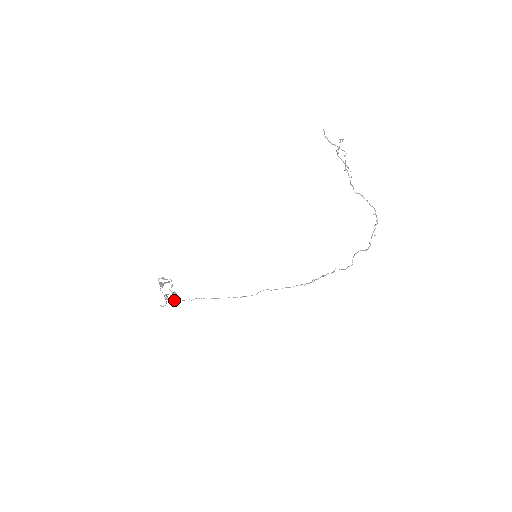
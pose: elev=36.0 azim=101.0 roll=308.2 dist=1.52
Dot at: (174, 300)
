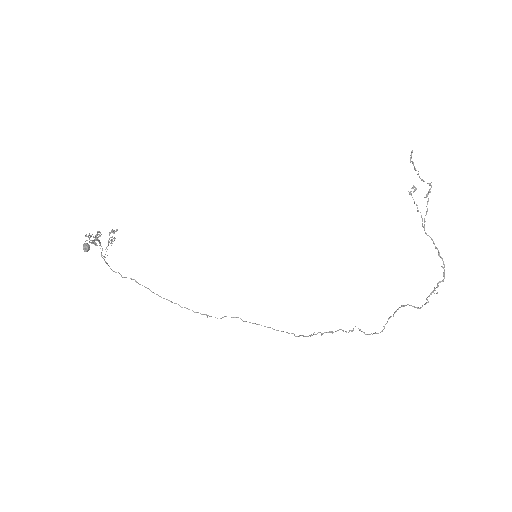
Dot at: (102, 255)
